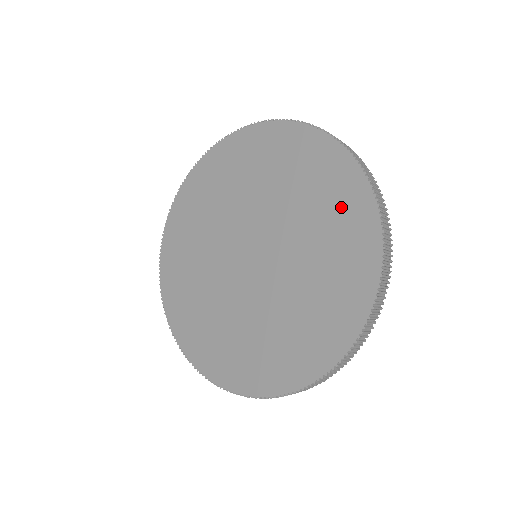
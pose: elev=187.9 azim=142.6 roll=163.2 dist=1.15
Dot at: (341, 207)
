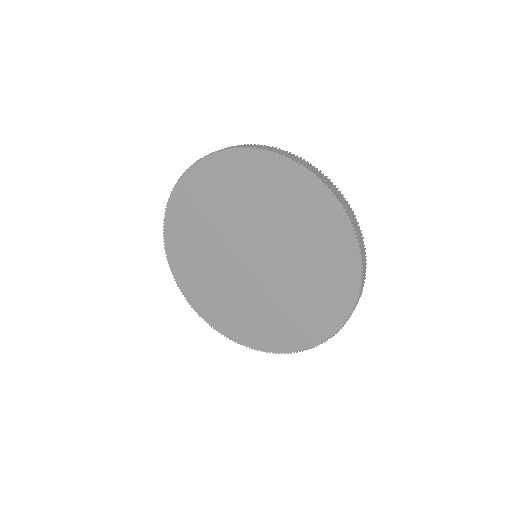
Dot at: (324, 227)
